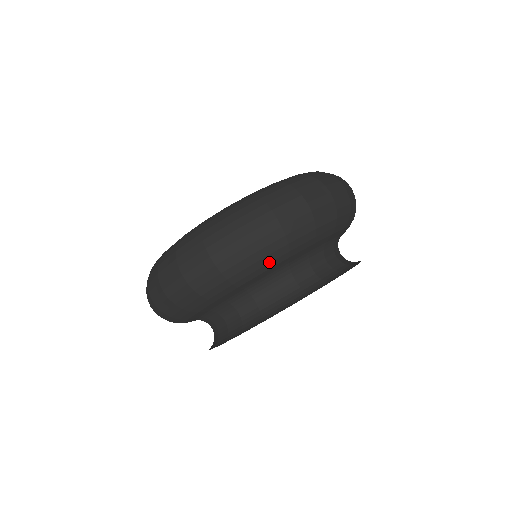
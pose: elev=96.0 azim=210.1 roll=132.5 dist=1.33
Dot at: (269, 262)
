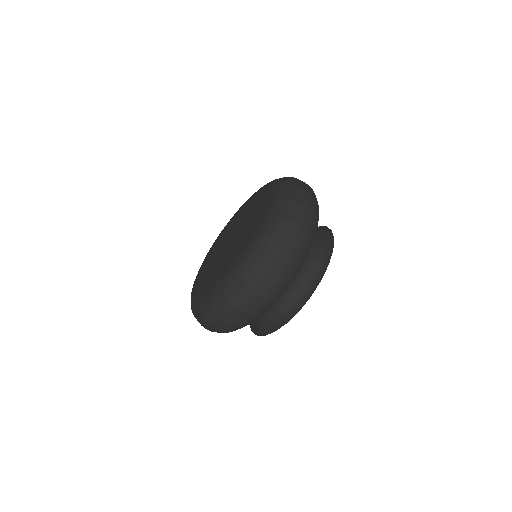
Dot at: occluded
